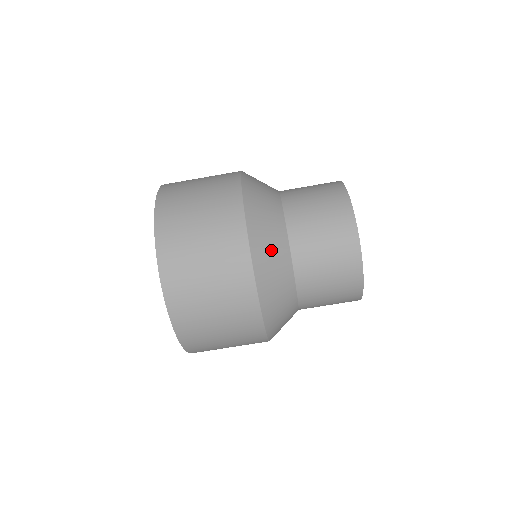
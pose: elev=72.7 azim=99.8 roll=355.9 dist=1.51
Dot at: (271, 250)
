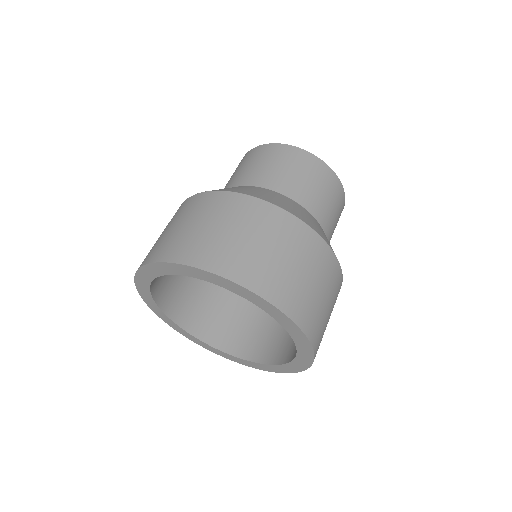
Dot at: (305, 215)
